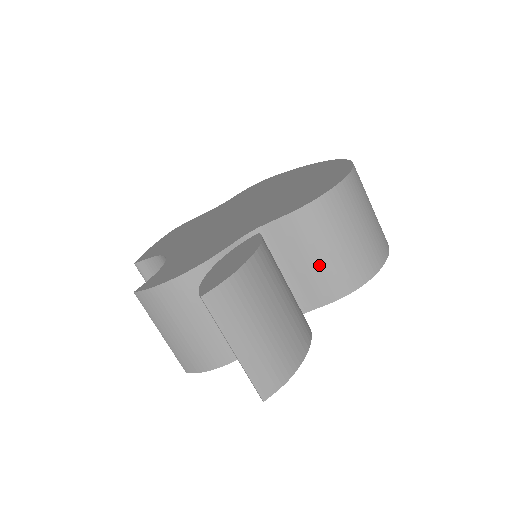
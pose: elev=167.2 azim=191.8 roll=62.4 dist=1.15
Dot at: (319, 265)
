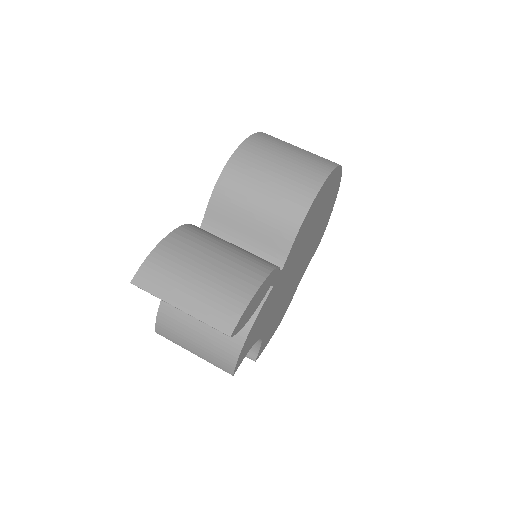
Dot at: (261, 217)
